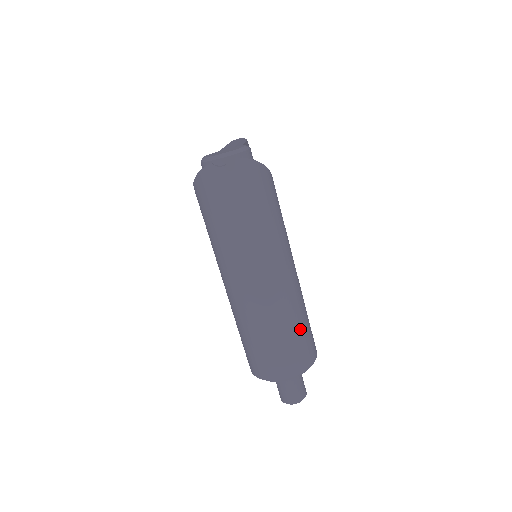
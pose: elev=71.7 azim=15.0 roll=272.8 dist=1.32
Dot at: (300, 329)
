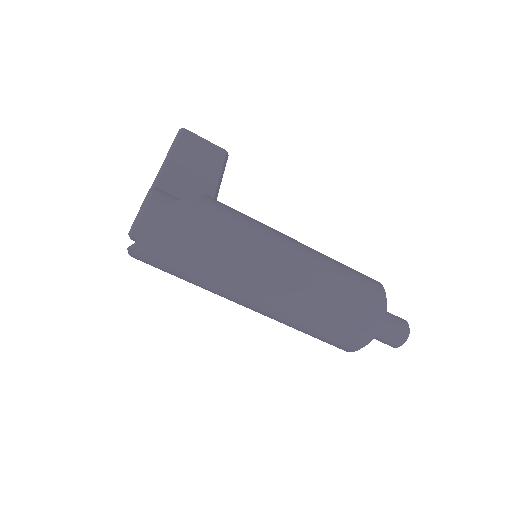
Dot at: (341, 299)
